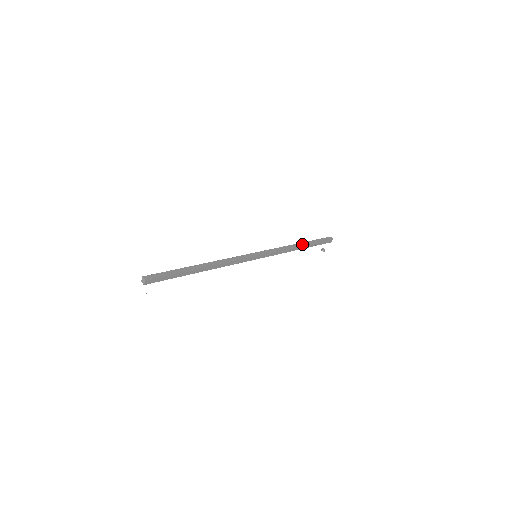
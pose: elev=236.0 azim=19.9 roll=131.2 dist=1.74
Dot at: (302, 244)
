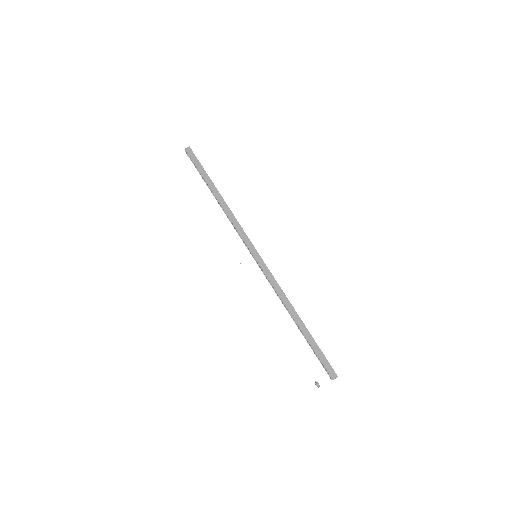
Dot at: (301, 320)
